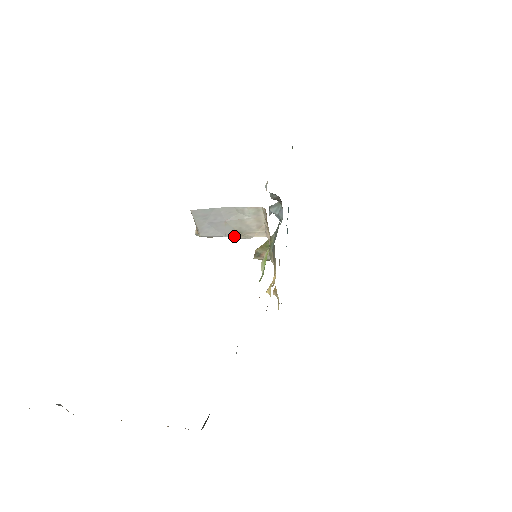
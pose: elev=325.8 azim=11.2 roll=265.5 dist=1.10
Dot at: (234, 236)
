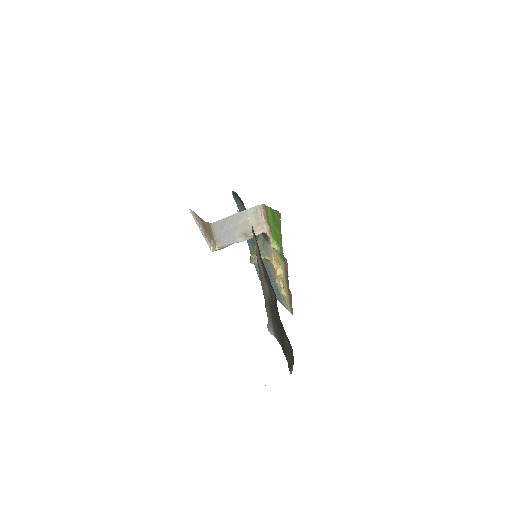
Dot at: (242, 239)
